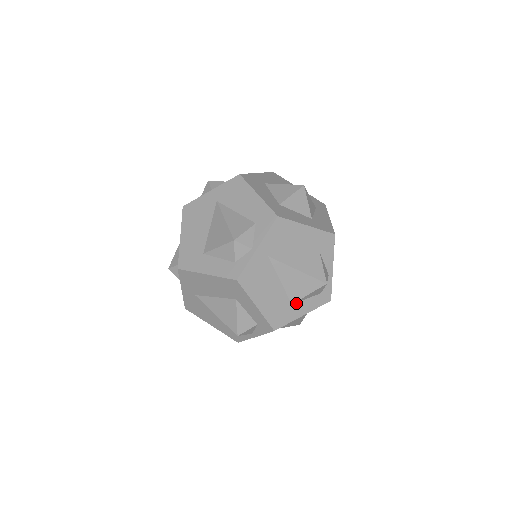
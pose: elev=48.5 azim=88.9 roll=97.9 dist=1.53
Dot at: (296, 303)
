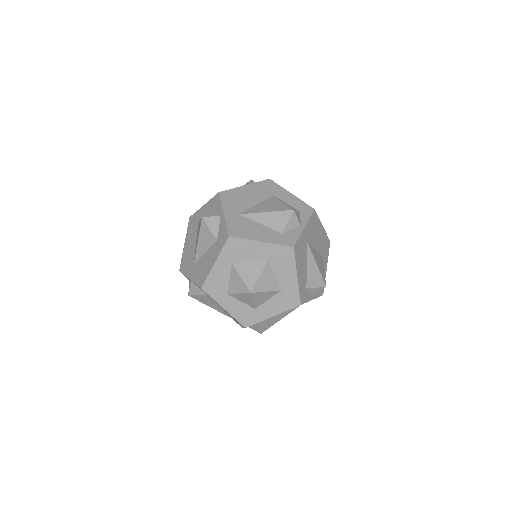
Dot at: occluded
